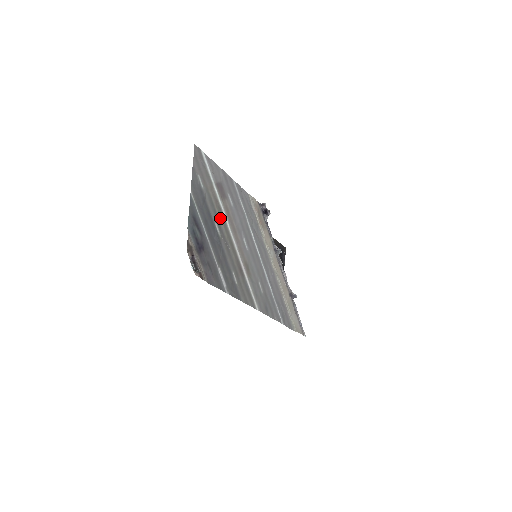
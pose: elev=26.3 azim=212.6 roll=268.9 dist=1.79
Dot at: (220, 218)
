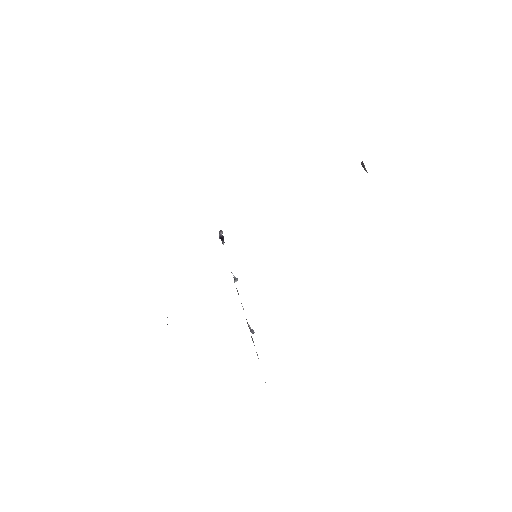
Dot at: occluded
